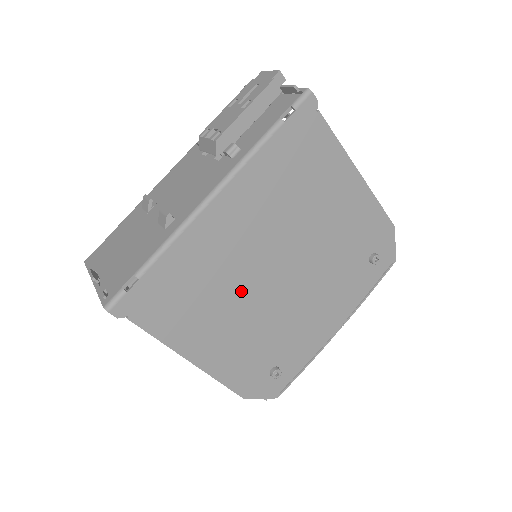
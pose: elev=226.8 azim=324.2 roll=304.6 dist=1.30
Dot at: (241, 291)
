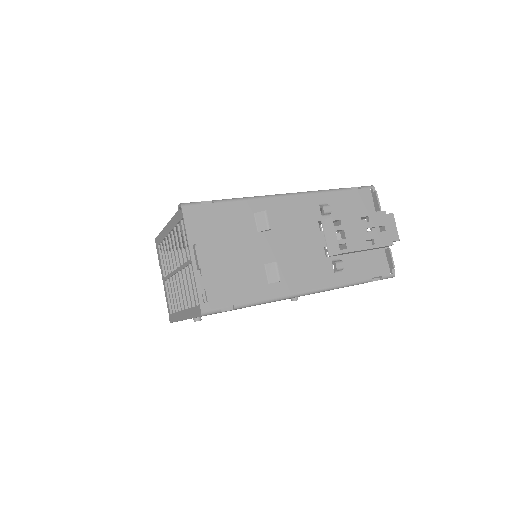
Dot at: occluded
